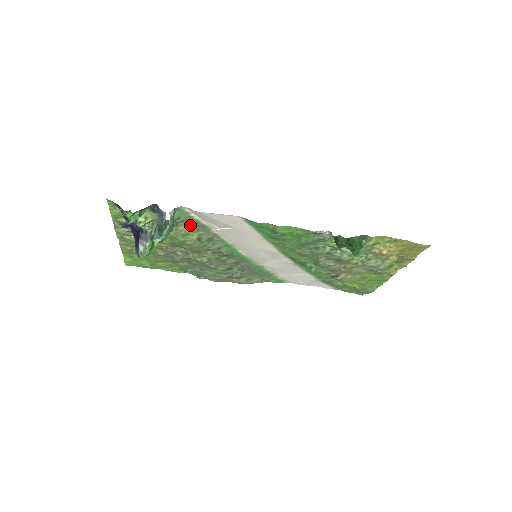
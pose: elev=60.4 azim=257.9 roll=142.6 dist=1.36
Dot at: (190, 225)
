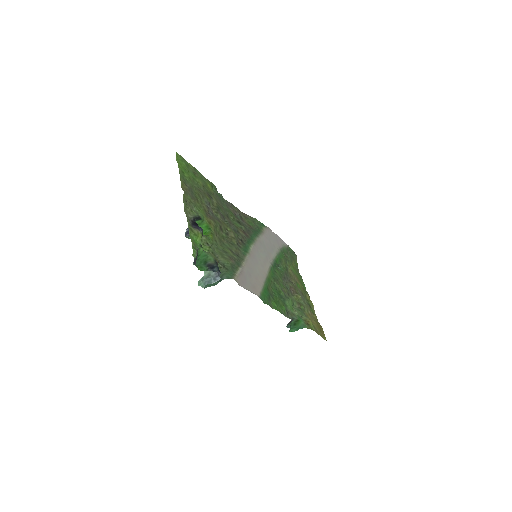
Dot at: (232, 260)
